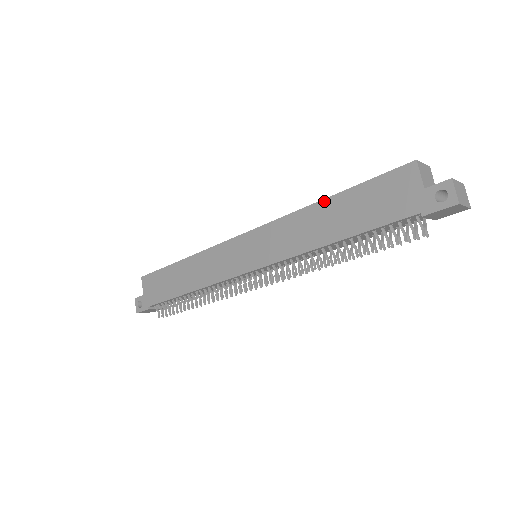
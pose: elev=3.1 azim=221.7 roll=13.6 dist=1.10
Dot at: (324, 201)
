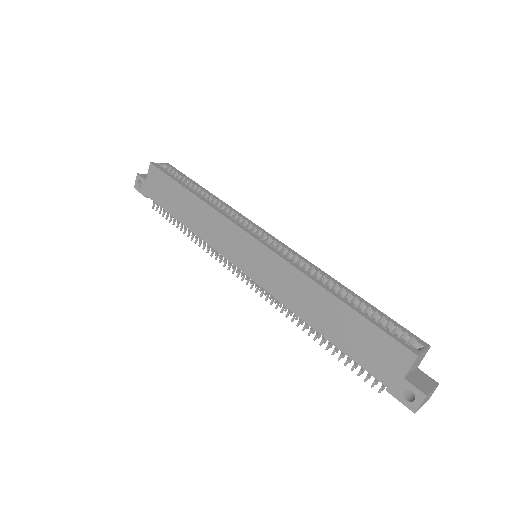
Dot at: (331, 296)
